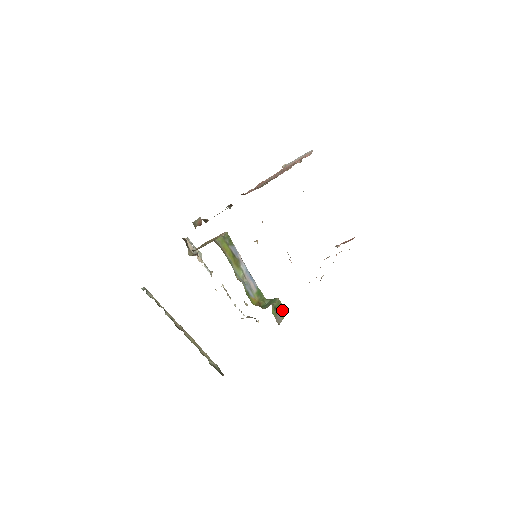
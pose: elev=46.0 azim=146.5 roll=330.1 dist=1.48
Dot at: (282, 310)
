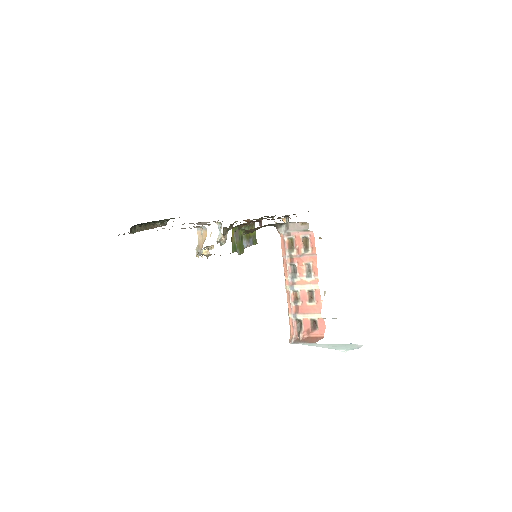
Dot at: (240, 249)
